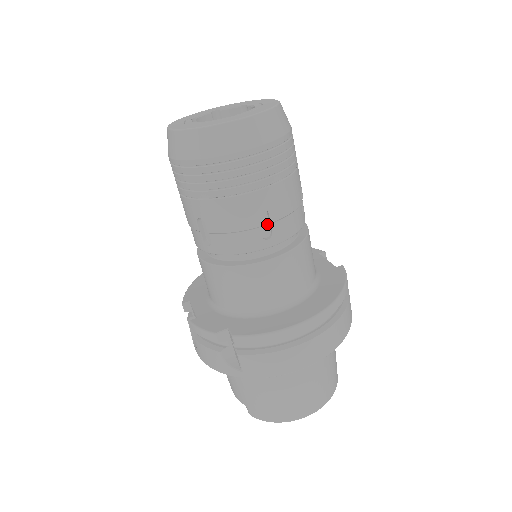
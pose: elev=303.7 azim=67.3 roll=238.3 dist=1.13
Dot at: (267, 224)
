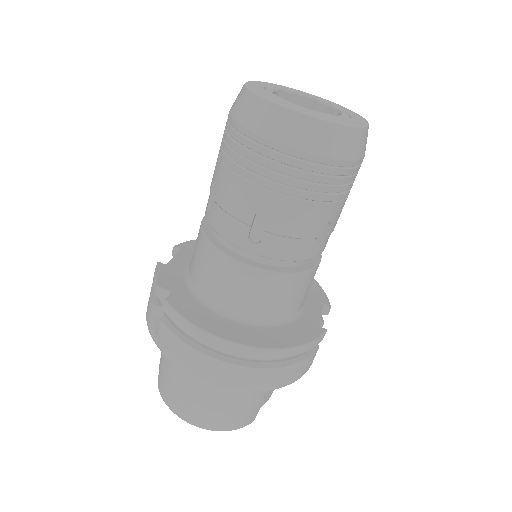
Dot at: (263, 230)
